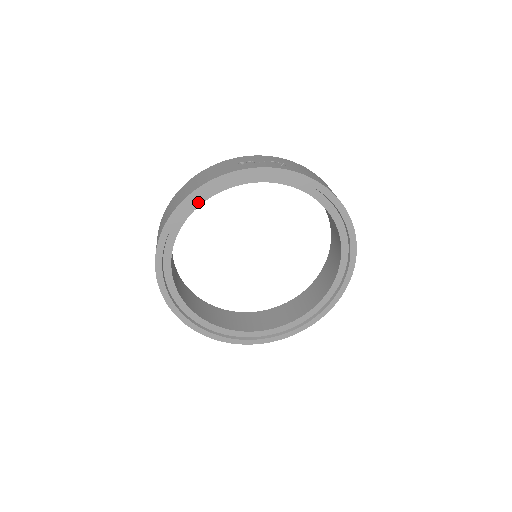
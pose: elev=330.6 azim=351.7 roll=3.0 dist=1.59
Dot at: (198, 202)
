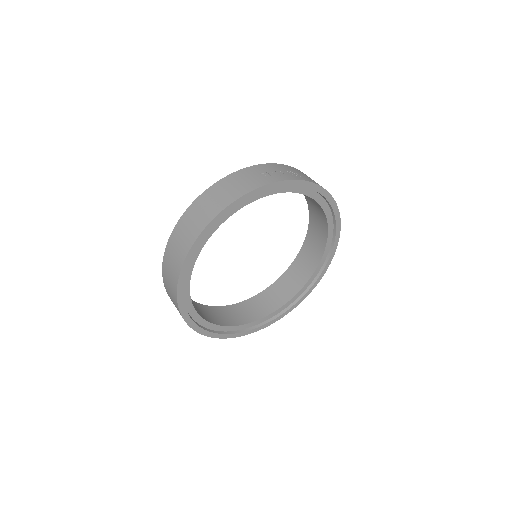
Dot at: (226, 216)
